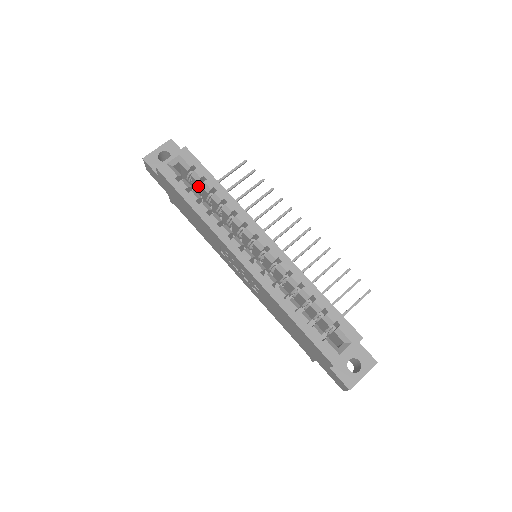
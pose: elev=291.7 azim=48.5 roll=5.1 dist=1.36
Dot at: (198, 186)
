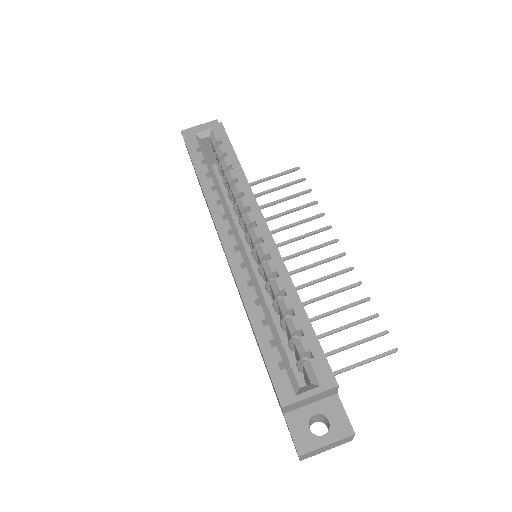
Dot at: (219, 164)
